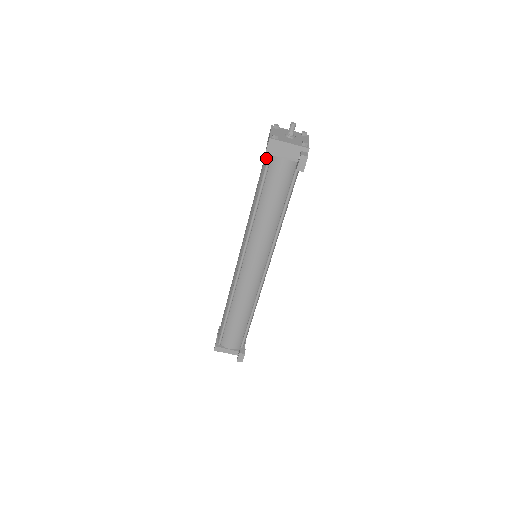
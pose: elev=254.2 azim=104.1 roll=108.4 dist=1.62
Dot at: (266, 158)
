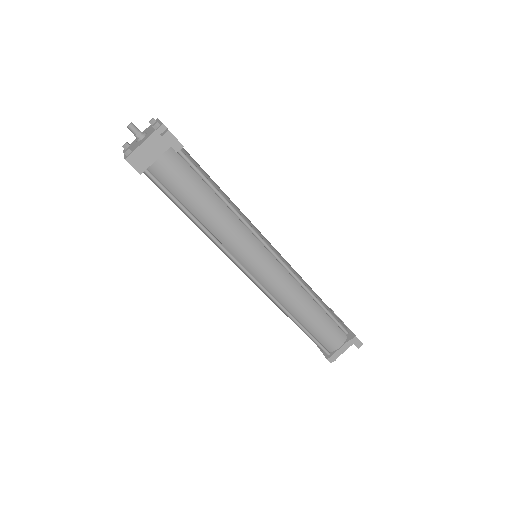
Dot at: (149, 178)
